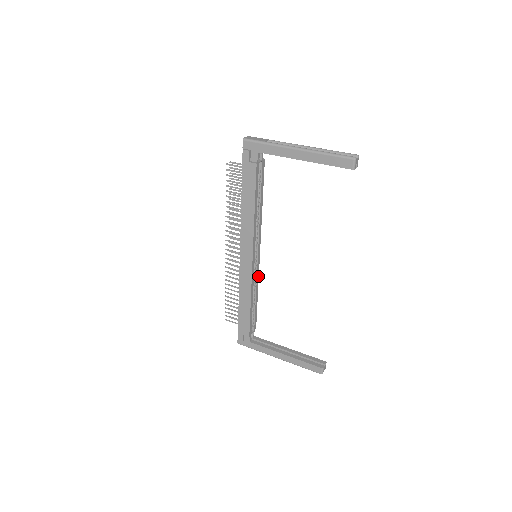
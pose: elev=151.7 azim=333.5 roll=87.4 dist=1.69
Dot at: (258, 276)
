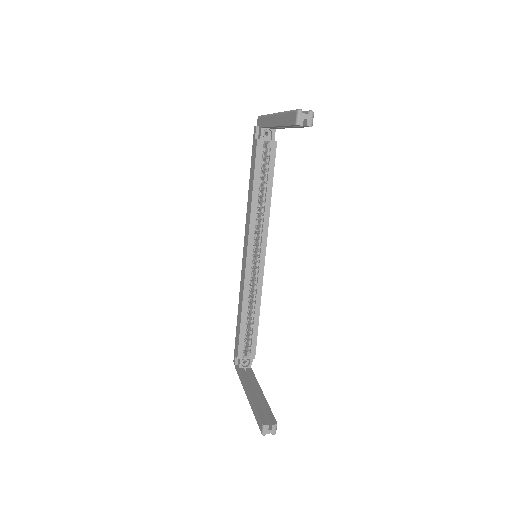
Dot at: (261, 287)
